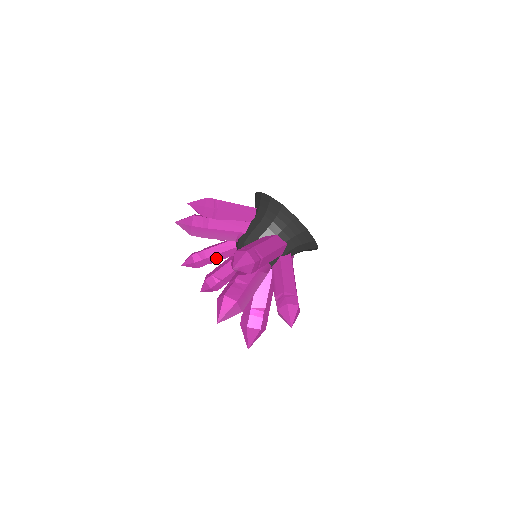
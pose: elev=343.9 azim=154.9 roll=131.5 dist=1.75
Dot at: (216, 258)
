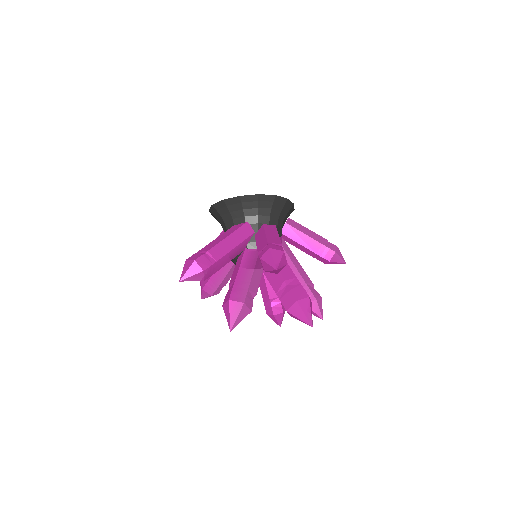
Dot at: occluded
